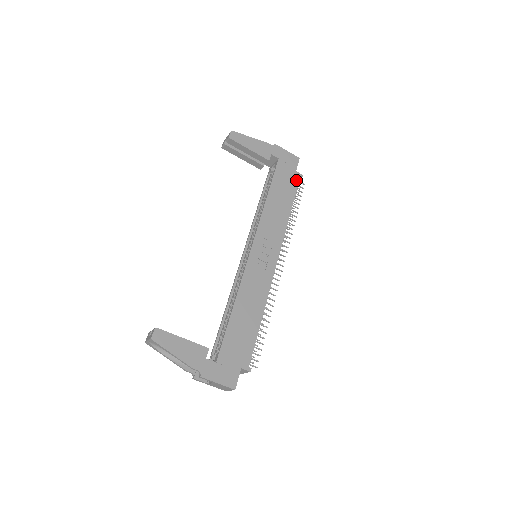
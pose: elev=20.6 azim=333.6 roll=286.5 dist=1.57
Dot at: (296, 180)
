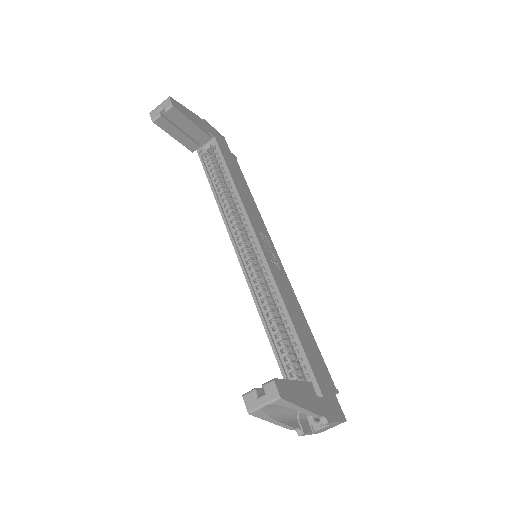
Dot at: (236, 162)
